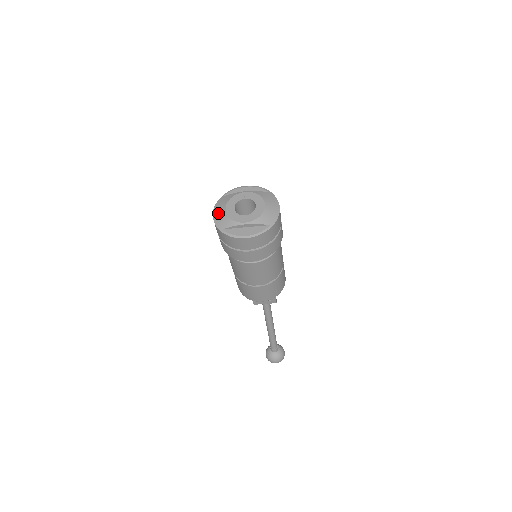
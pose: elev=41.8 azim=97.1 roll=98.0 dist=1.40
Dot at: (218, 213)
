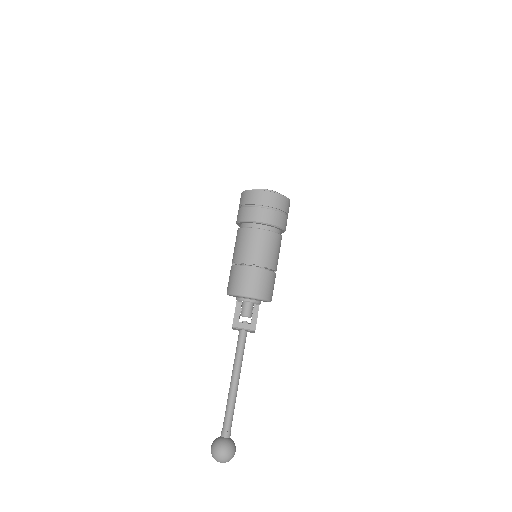
Dot at: occluded
